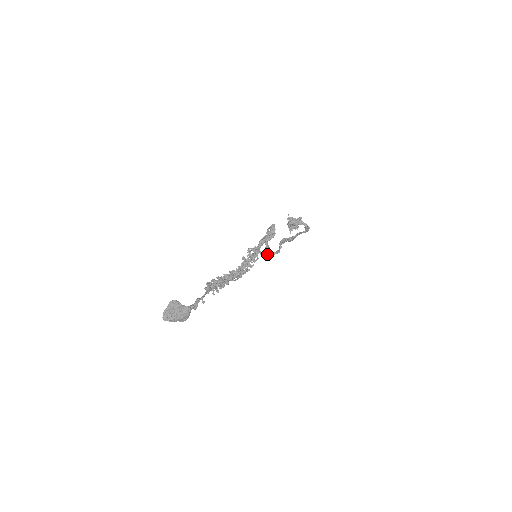
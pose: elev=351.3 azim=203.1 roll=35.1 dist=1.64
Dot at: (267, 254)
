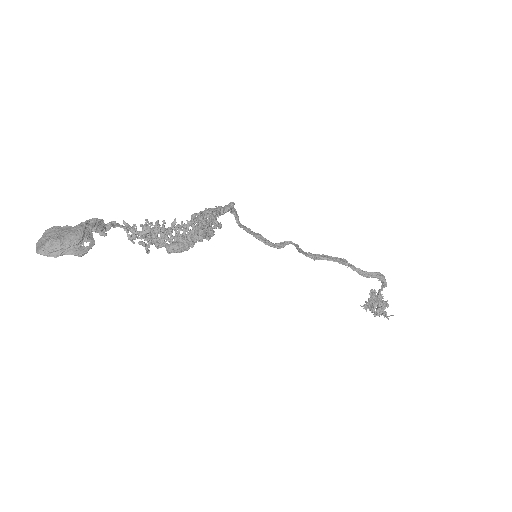
Dot at: (265, 241)
